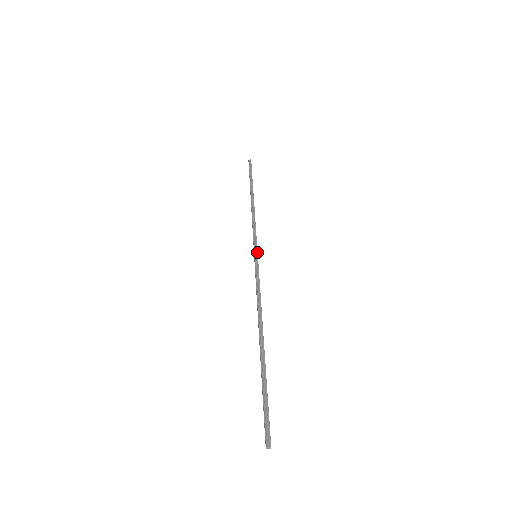
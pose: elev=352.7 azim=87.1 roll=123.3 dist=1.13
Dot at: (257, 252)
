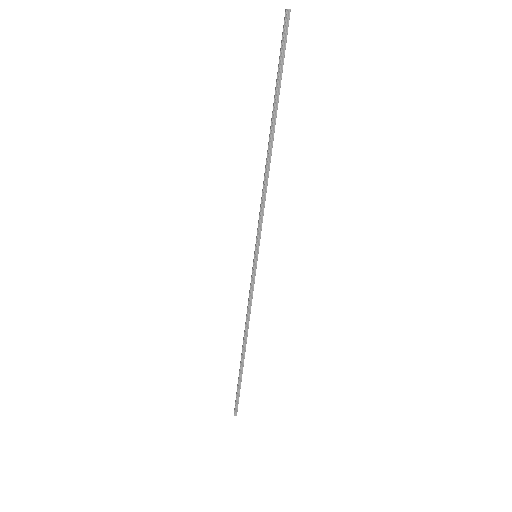
Dot at: (257, 259)
